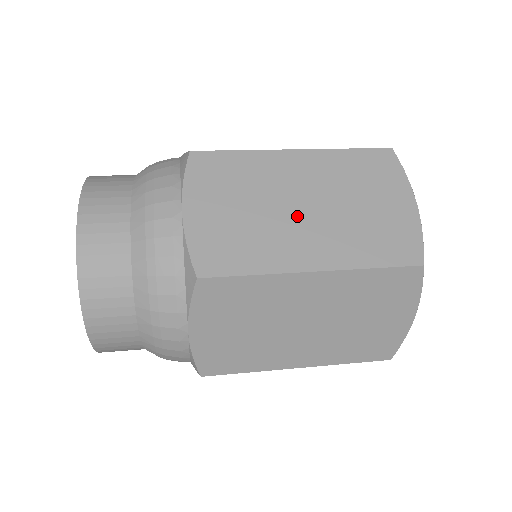
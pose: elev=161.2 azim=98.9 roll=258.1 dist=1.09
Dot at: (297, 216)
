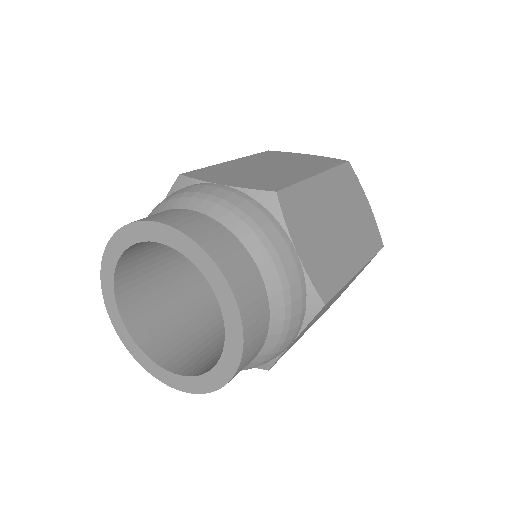
Dot at: (275, 169)
